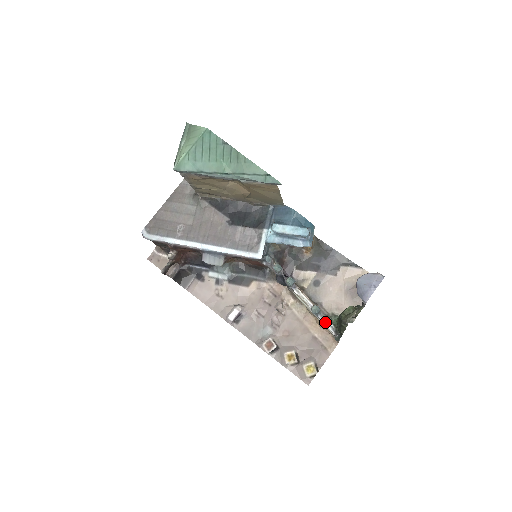
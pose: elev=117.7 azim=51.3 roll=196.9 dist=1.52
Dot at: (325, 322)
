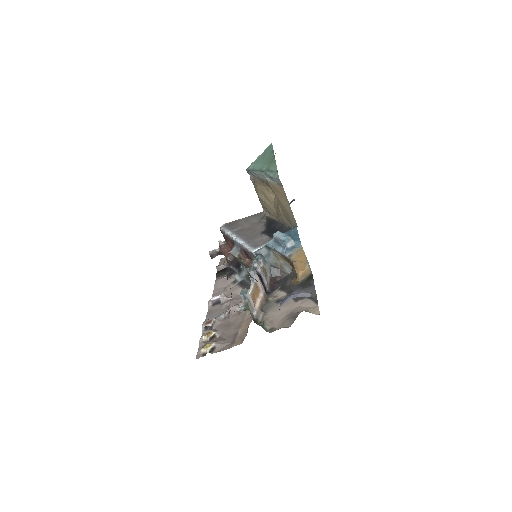
Dot at: (241, 305)
